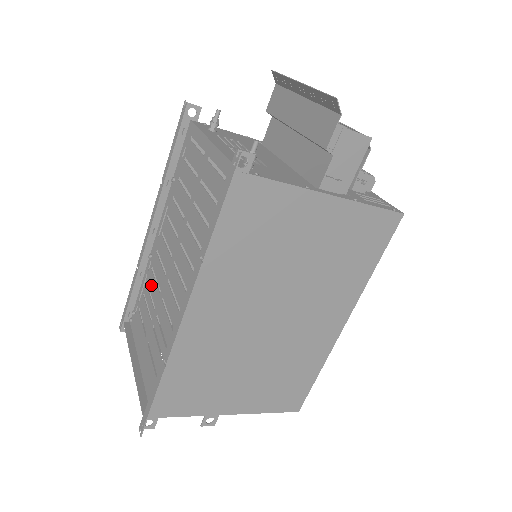
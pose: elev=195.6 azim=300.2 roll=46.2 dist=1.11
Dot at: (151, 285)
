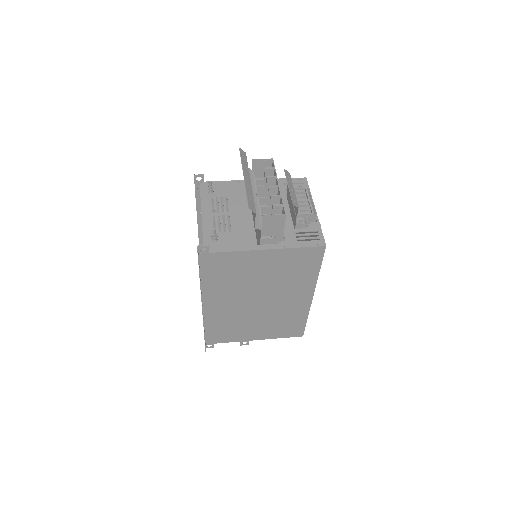
Dot at: occluded
